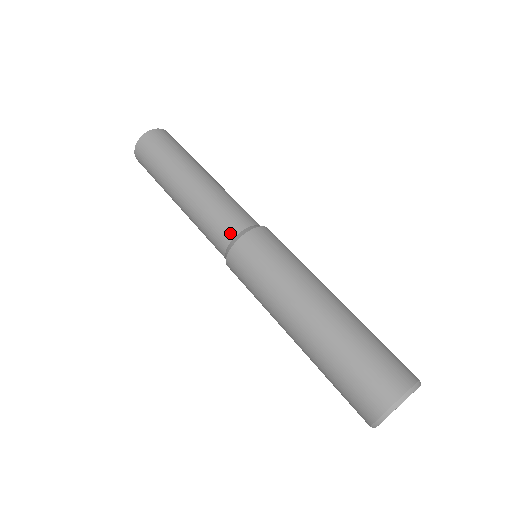
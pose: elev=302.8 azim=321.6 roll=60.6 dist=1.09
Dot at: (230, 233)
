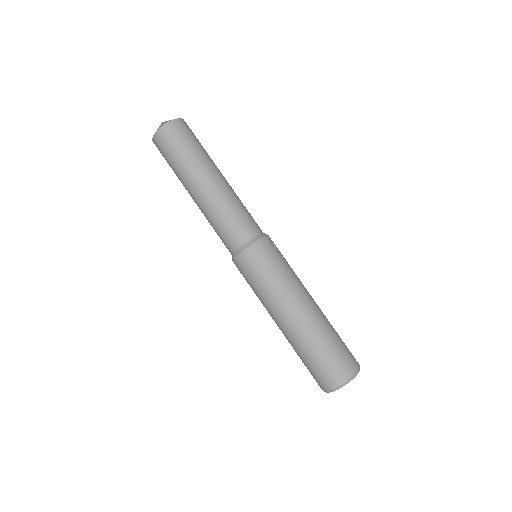
Dot at: (236, 243)
